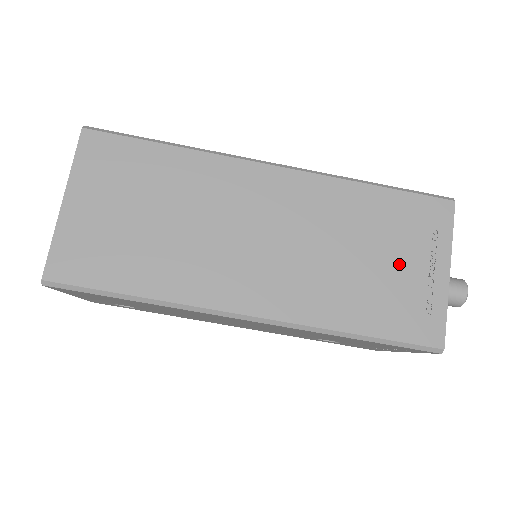
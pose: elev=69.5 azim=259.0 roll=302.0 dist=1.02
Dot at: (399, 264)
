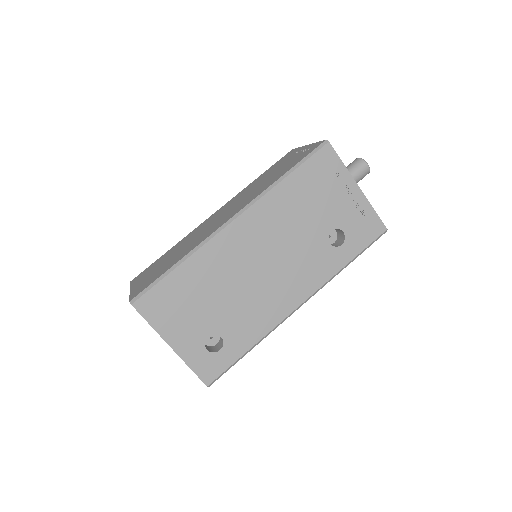
Dot at: occluded
